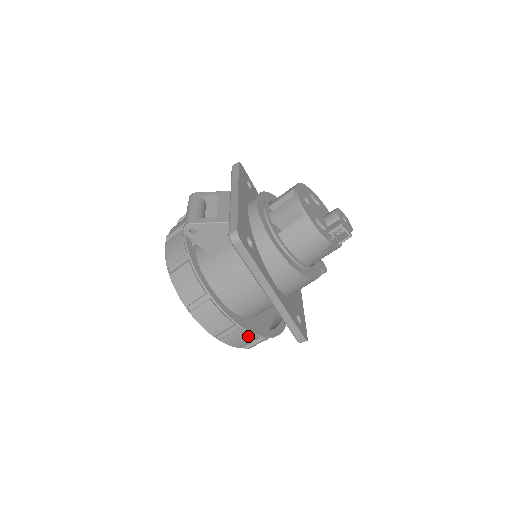
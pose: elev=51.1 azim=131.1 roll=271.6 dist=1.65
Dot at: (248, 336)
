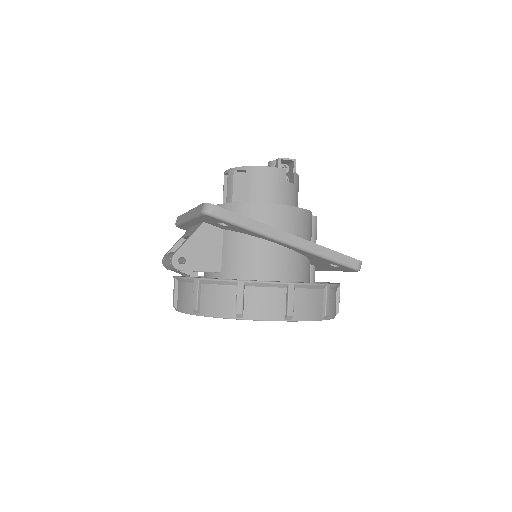
Dot at: (311, 294)
